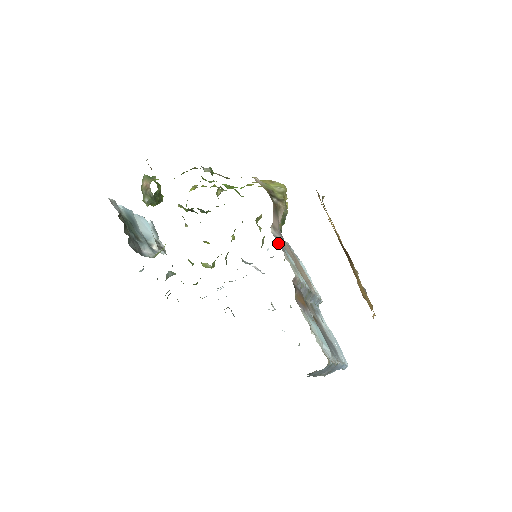
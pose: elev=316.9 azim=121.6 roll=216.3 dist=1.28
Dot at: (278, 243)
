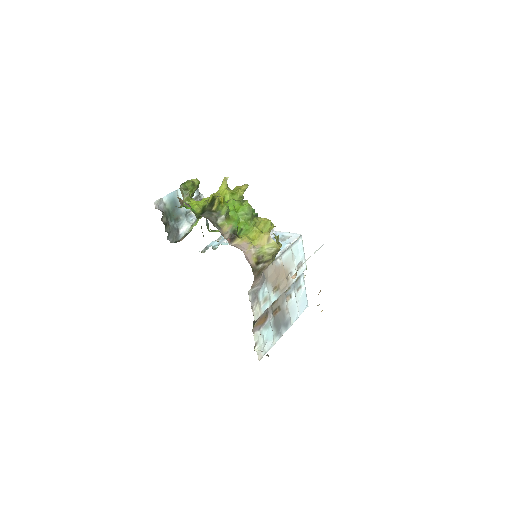
Dot at: (251, 301)
